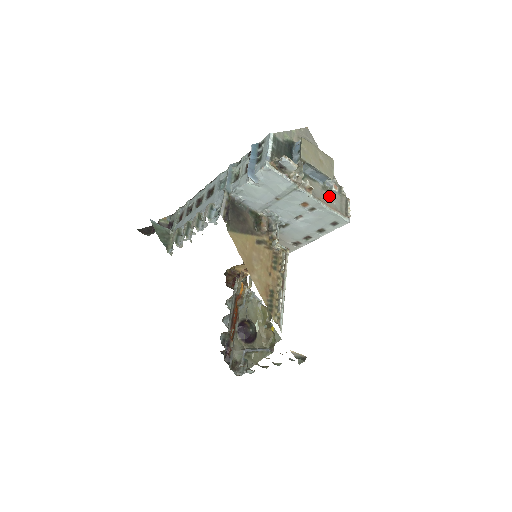
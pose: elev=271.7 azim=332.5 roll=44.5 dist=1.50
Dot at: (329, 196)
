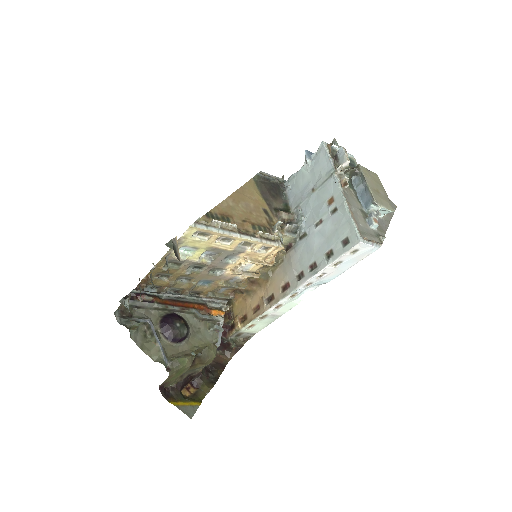
Dot at: (362, 218)
